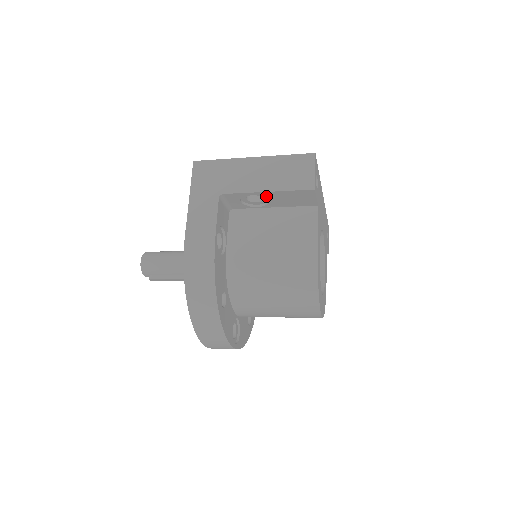
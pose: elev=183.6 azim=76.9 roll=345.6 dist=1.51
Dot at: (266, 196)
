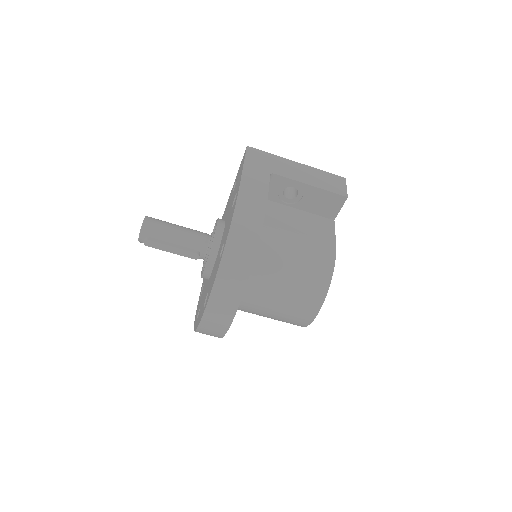
Dot at: (305, 191)
